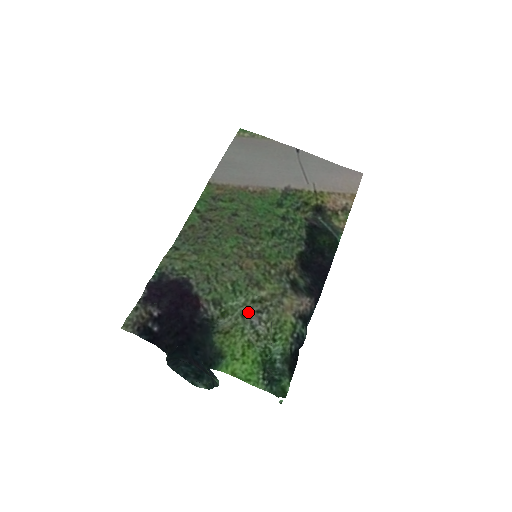
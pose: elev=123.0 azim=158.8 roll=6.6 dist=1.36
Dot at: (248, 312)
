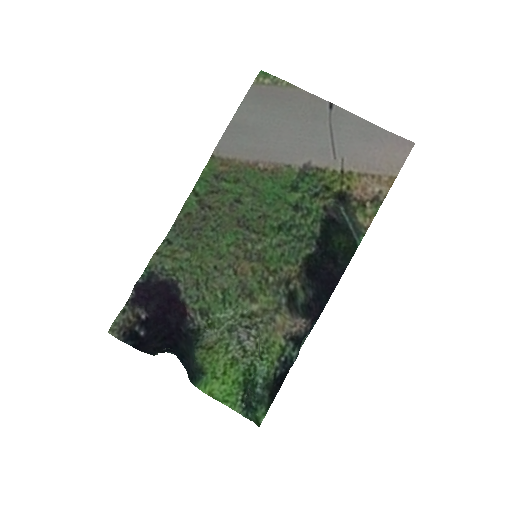
Dot at: (236, 326)
